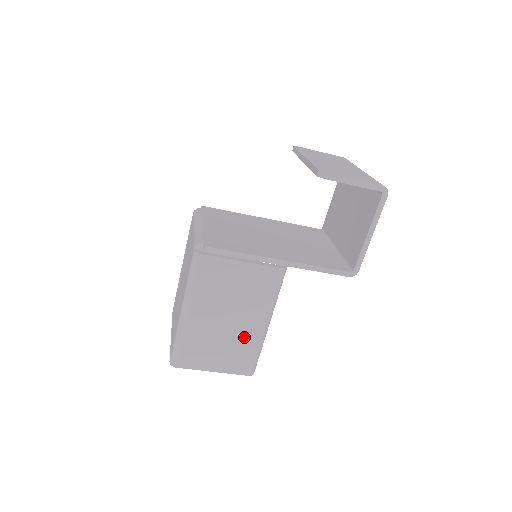
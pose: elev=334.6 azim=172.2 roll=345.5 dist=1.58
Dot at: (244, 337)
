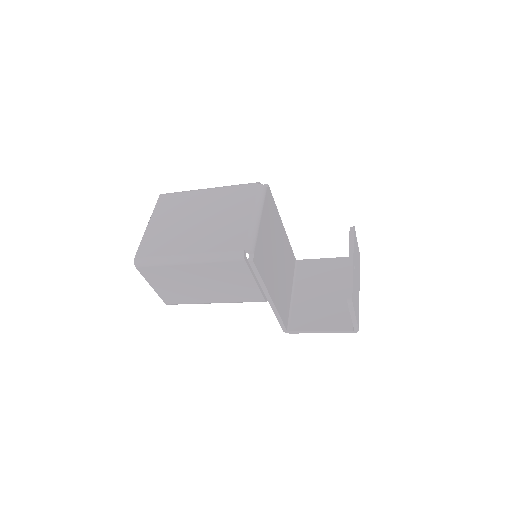
Dot at: (195, 295)
